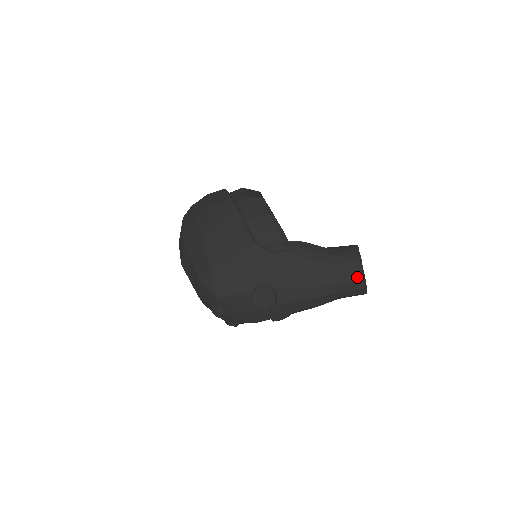
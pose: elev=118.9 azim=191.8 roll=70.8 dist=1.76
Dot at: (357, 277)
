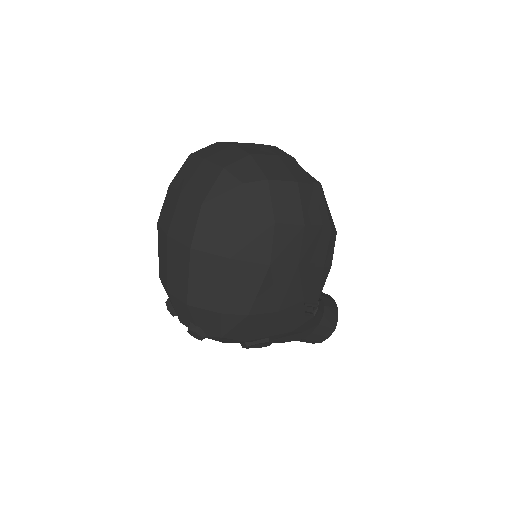
Dot at: (321, 340)
